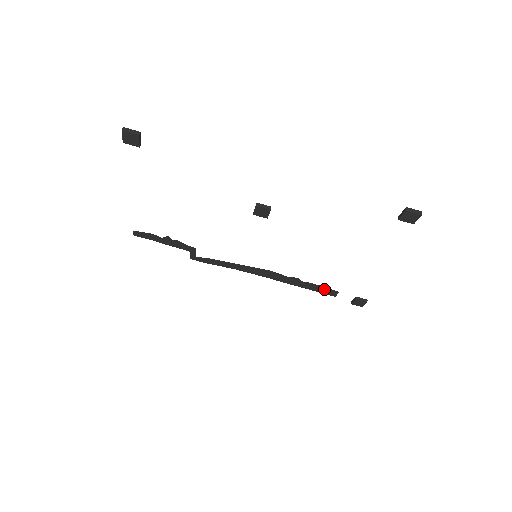
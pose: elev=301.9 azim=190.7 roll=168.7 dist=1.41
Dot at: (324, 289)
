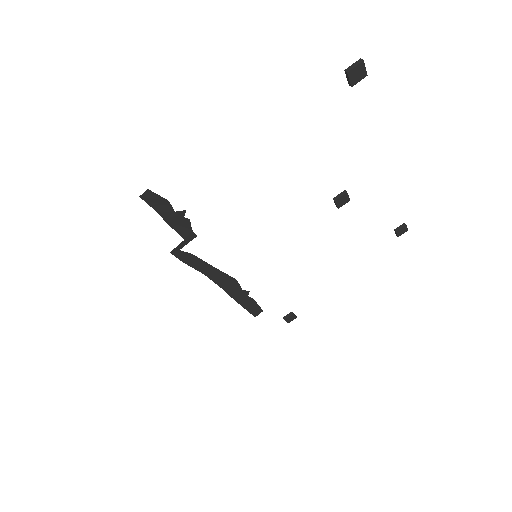
Dot at: (255, 307)
